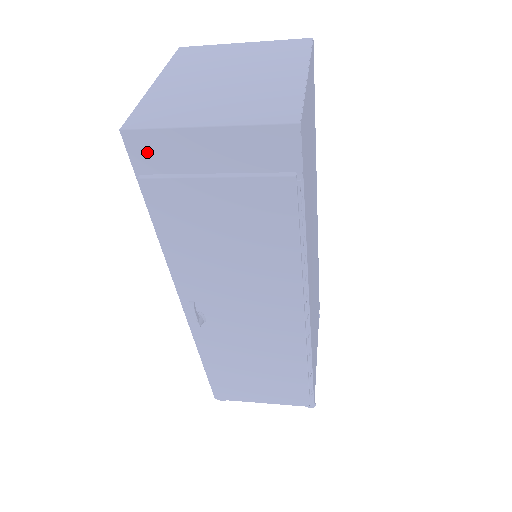
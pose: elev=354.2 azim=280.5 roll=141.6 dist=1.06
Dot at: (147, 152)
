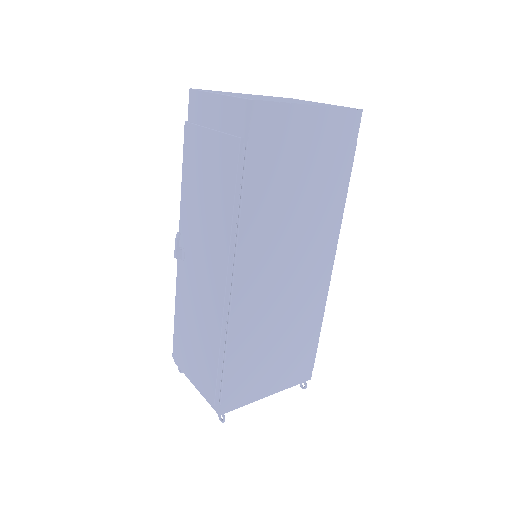
Dot at: (195, 106)
